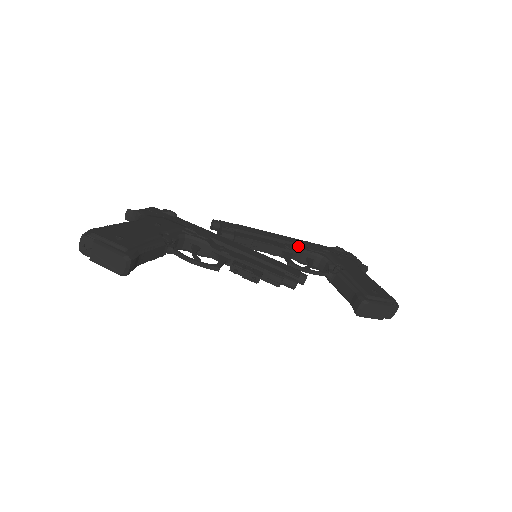
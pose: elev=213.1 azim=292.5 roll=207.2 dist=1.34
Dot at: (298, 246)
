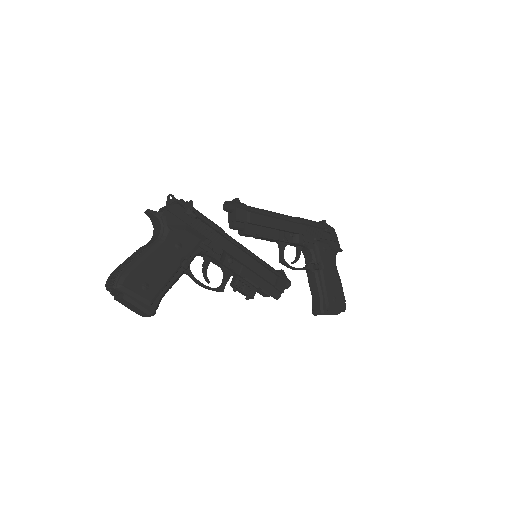
Dot at: (295, 234)
